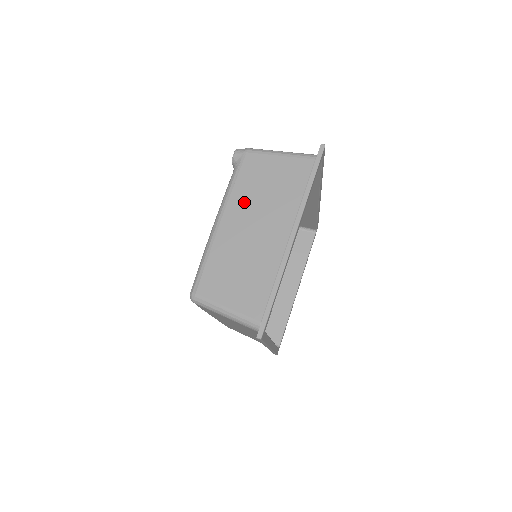
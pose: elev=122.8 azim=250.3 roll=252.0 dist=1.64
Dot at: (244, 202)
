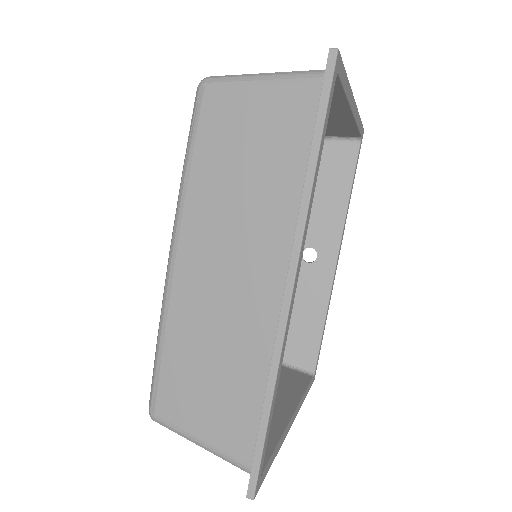
Dot at: occluded
